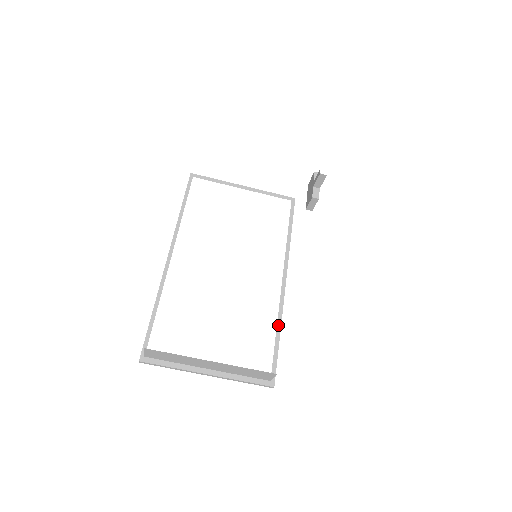
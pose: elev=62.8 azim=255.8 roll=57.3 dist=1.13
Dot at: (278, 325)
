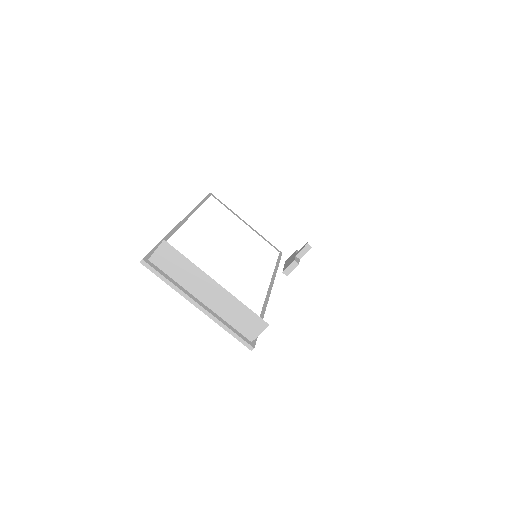
Dot at: (262, 312)
